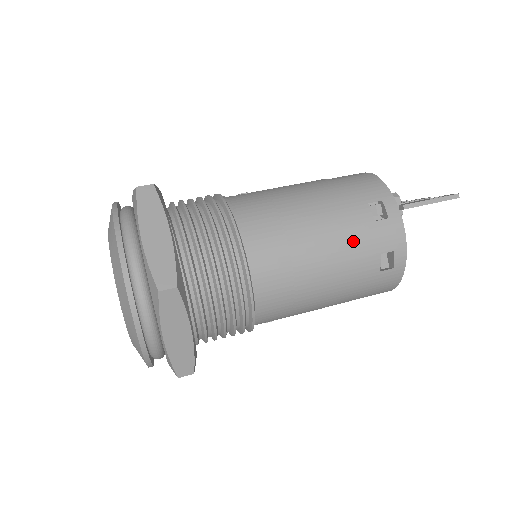
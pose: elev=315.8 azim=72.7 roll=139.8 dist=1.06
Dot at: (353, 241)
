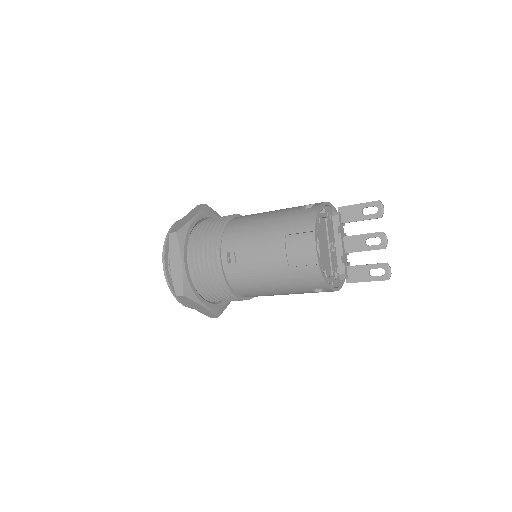
Dot at: occluded
